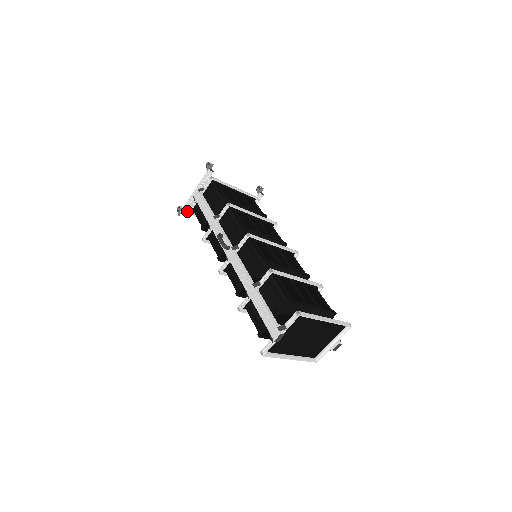
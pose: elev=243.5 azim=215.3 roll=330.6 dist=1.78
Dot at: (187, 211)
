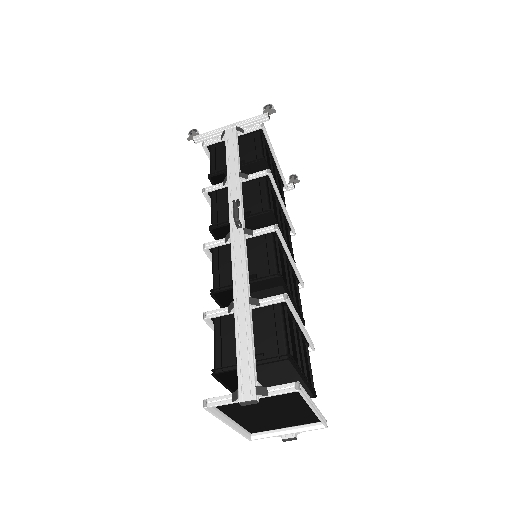
Dot at: (203, 142)
